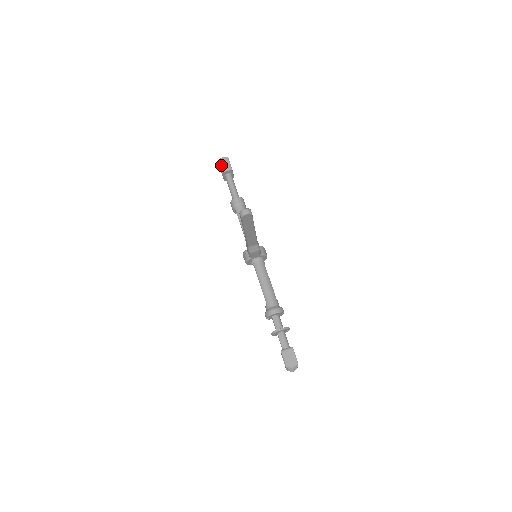
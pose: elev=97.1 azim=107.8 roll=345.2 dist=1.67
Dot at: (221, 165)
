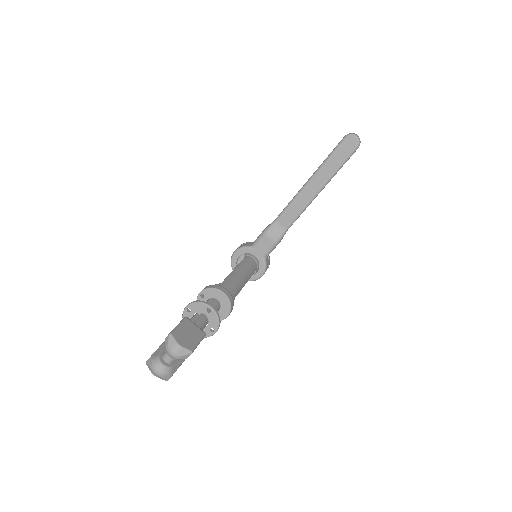
Dot at: occluded
